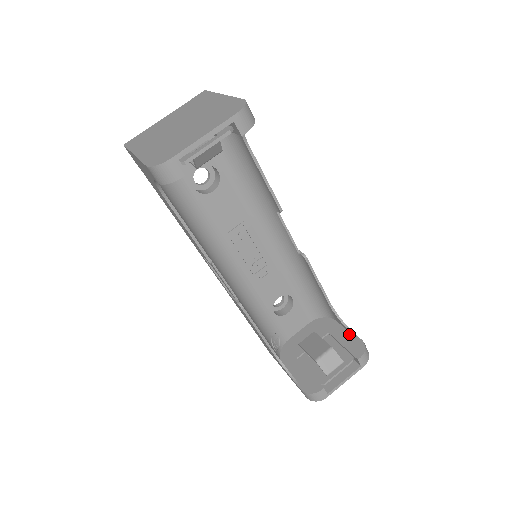
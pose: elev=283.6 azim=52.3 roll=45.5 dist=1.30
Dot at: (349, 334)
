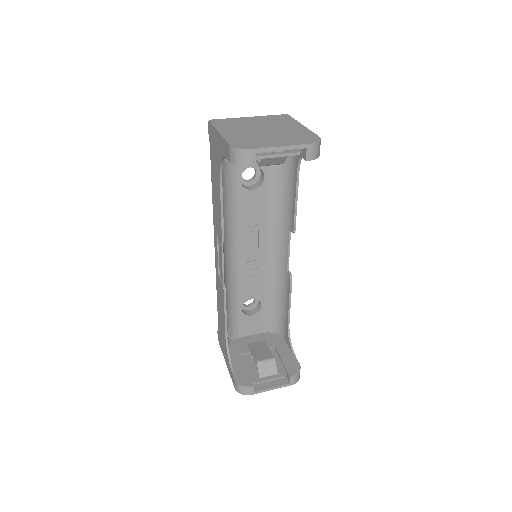
Dot at: (291, 355)
